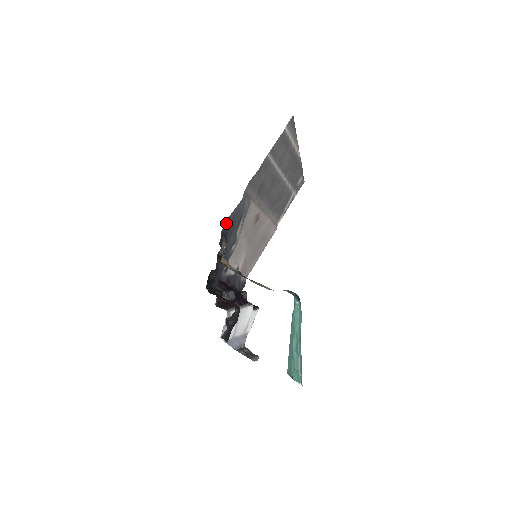
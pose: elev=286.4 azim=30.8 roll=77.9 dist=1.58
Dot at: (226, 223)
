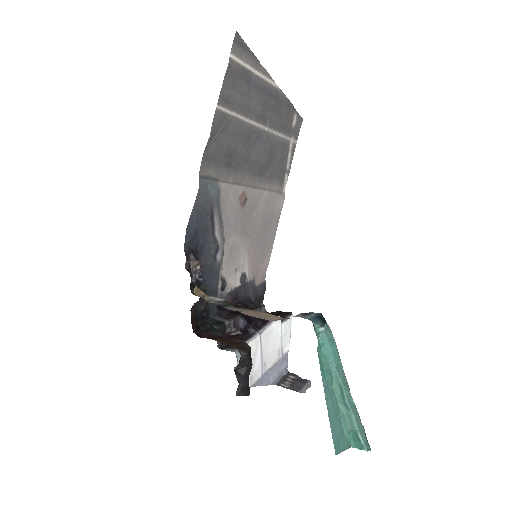
Dot at: (188, 232)
